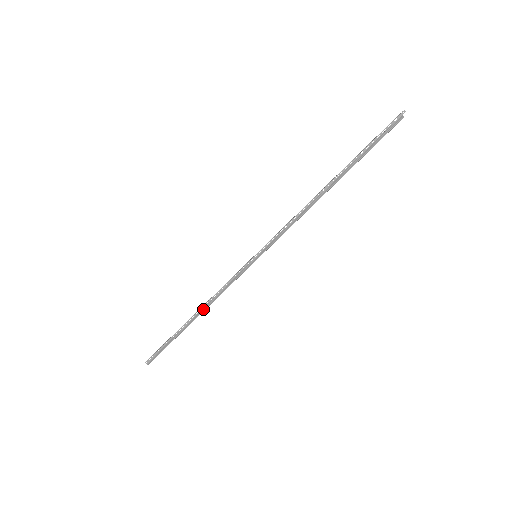
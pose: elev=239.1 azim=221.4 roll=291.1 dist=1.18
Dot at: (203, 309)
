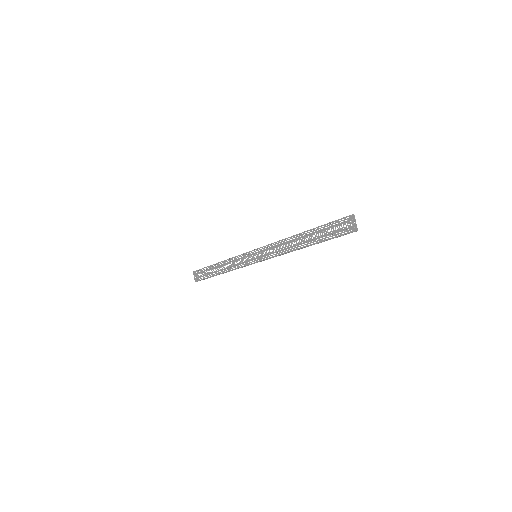
Dot at: occluded
